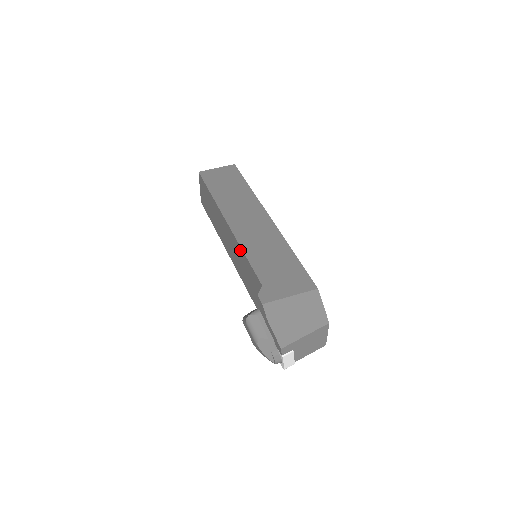
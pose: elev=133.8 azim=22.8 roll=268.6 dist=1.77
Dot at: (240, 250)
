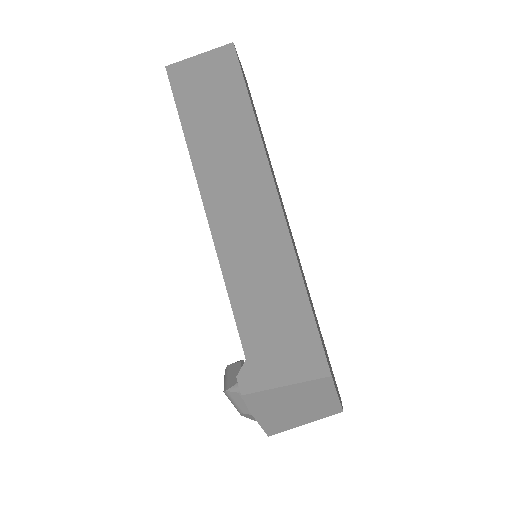
Dot at: (222, 271)
